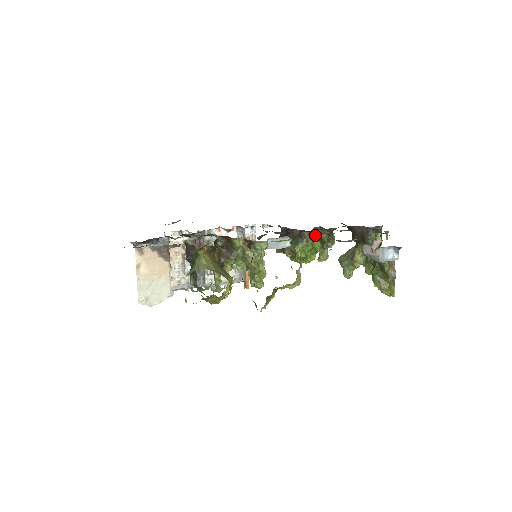
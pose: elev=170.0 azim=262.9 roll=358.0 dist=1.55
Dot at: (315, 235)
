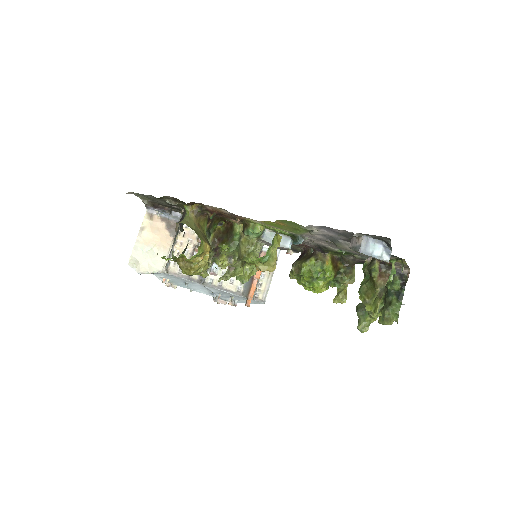
Dot at: (330, 260)
